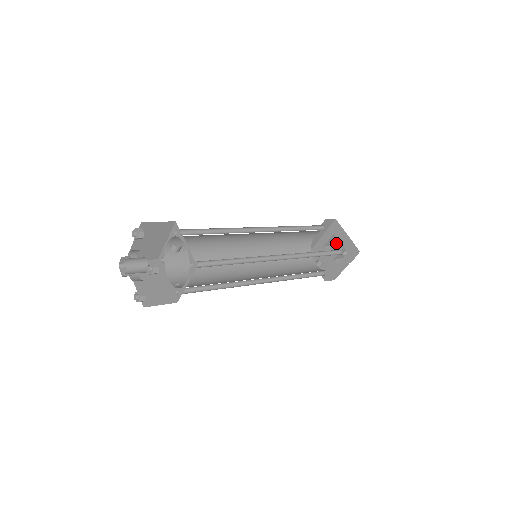
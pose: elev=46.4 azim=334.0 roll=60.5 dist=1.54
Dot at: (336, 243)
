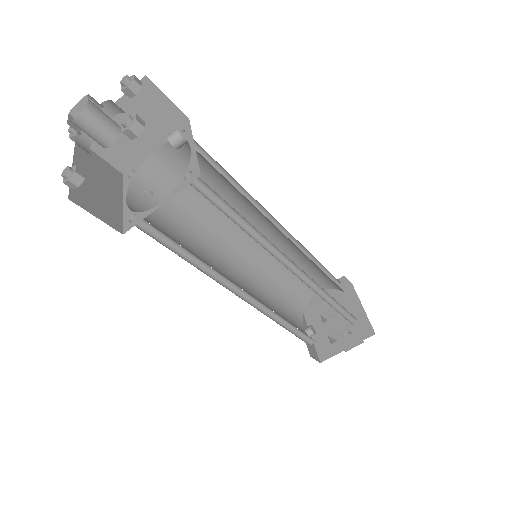
Dot at: occluded
